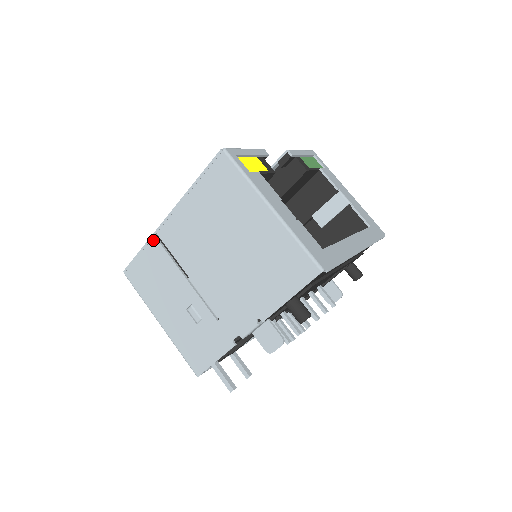
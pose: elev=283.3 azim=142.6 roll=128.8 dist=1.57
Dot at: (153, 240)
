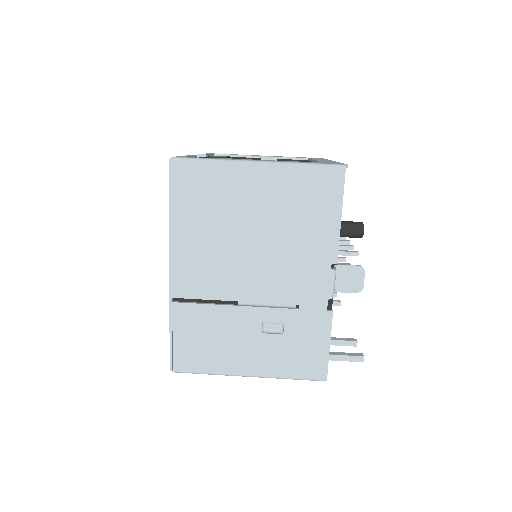
Dot at: (174, 308)
